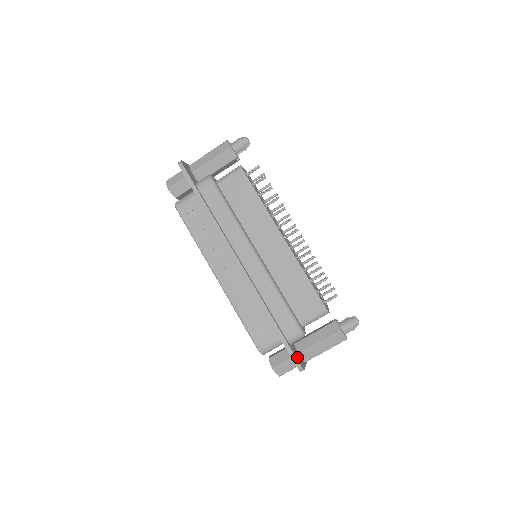
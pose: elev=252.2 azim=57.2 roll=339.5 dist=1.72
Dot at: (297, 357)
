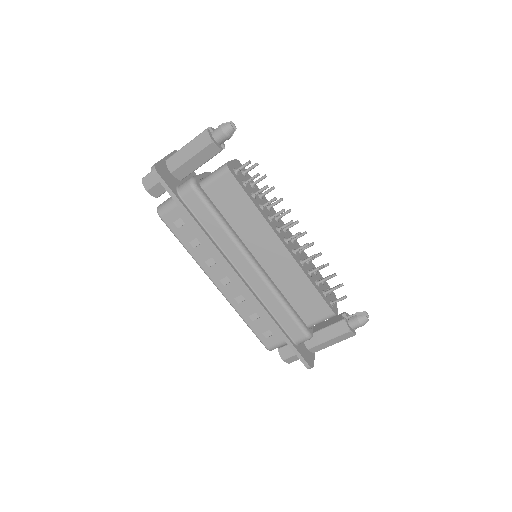
Dot at: (306, 357)
